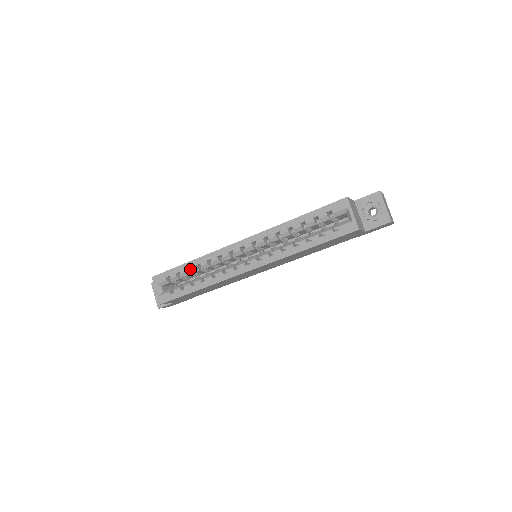
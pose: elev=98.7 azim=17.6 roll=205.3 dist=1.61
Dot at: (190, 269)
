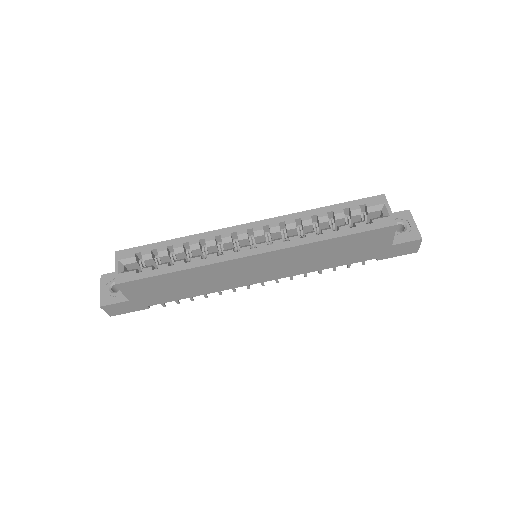
Dot at: (173, 247)
